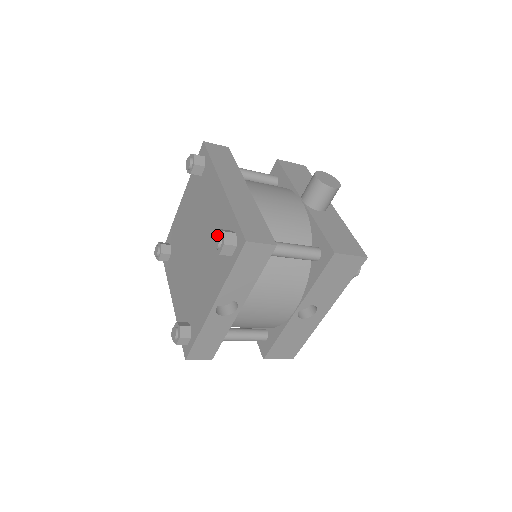
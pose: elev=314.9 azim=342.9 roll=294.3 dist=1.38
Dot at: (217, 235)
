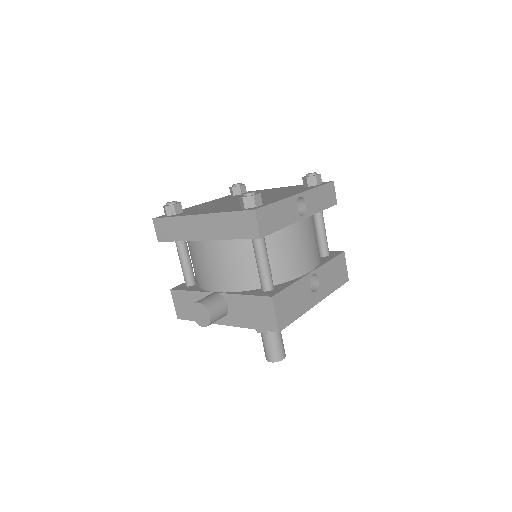
Dot at: occluded
